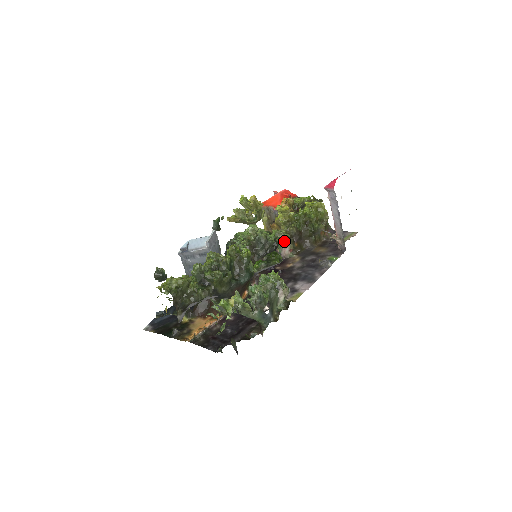
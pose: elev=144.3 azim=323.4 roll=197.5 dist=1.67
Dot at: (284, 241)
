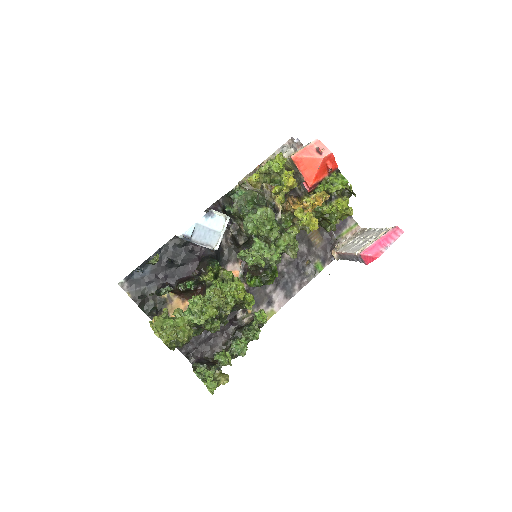
Dot at: (290, 225)
